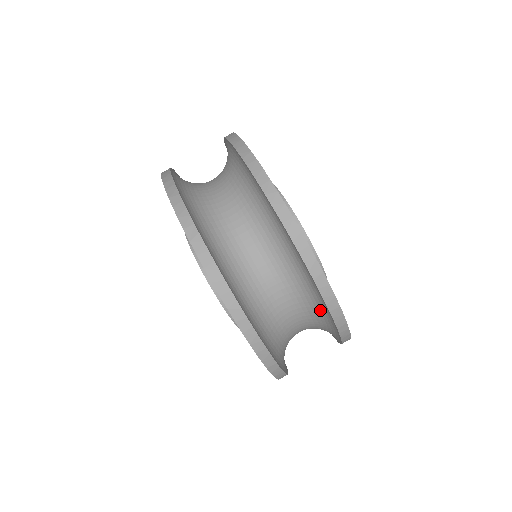
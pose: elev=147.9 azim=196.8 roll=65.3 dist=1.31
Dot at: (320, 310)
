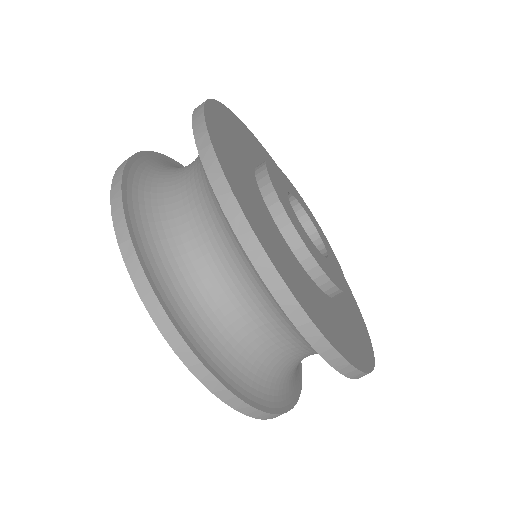
Dot at: occluded
